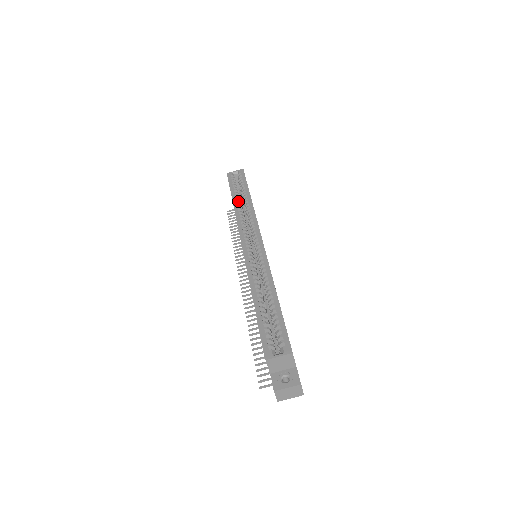
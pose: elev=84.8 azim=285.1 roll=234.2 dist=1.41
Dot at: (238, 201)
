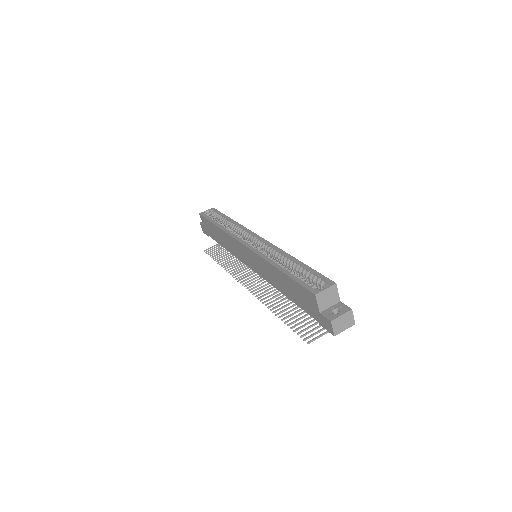
Dot at: (221, 224)
